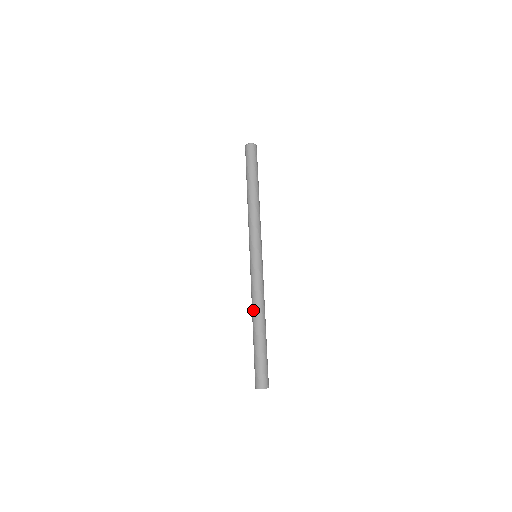
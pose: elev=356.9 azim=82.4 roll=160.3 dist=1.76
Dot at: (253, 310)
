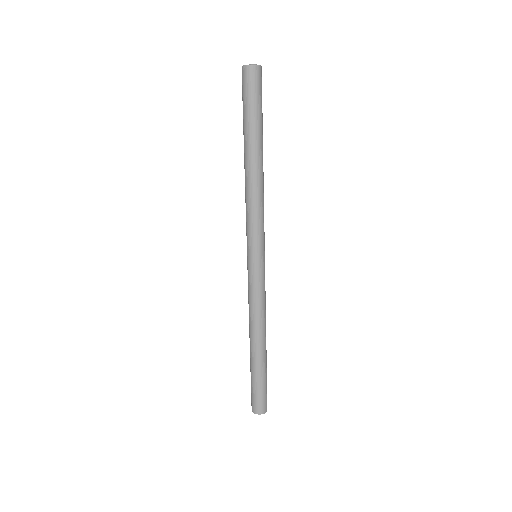
Dot at: (249, 328)
